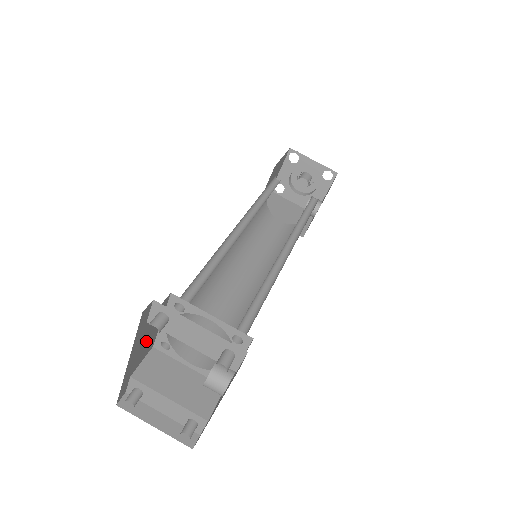
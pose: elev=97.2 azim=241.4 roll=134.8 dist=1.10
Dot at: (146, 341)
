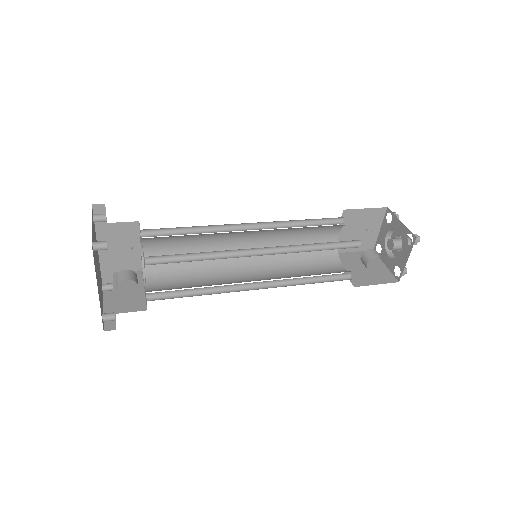
Dot at: (122, 250)
